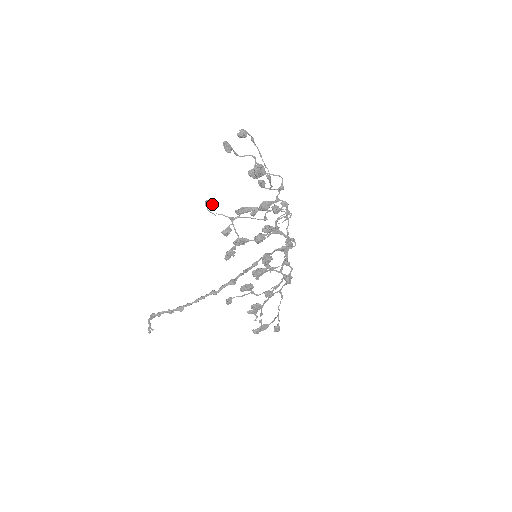
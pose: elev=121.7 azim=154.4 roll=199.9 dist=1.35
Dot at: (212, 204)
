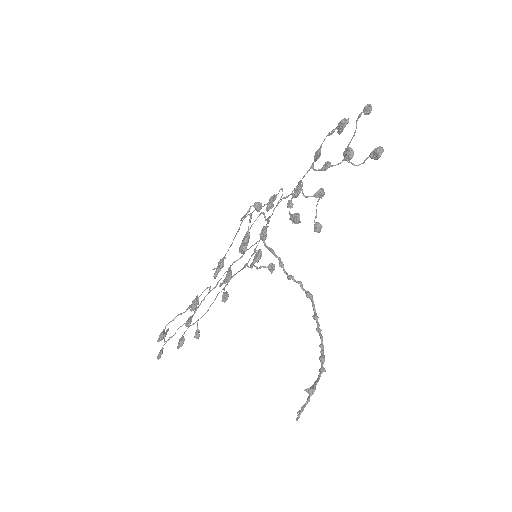
Dot at: (260, 206)
